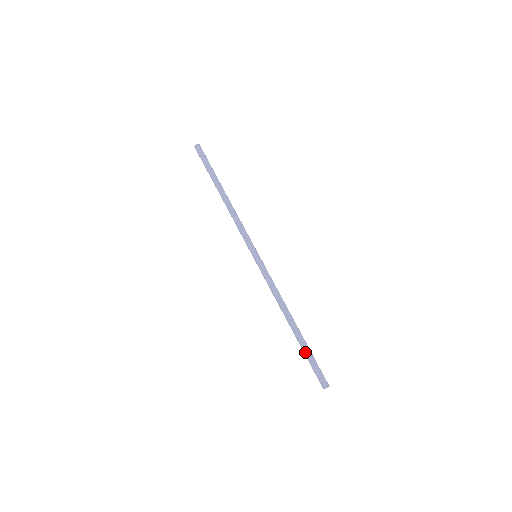
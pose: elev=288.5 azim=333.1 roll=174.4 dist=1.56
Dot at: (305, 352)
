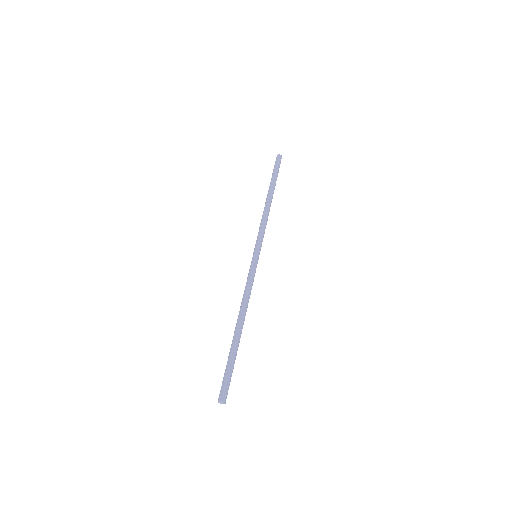
Dot at: (232, 357)
